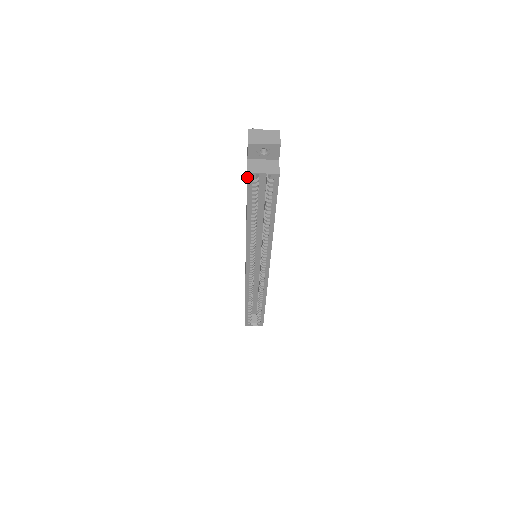
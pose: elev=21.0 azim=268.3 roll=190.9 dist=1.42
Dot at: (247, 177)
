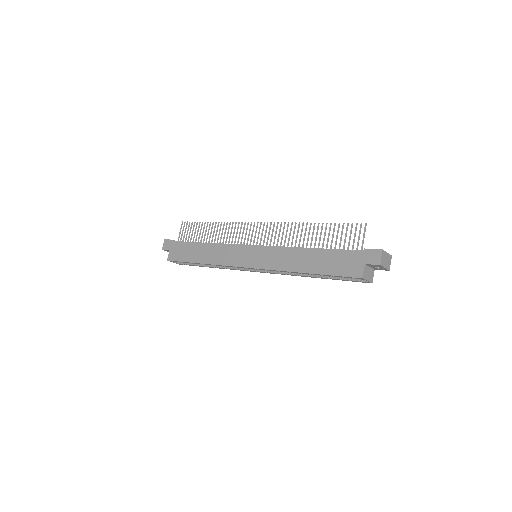
Dot at: (358, 278)
